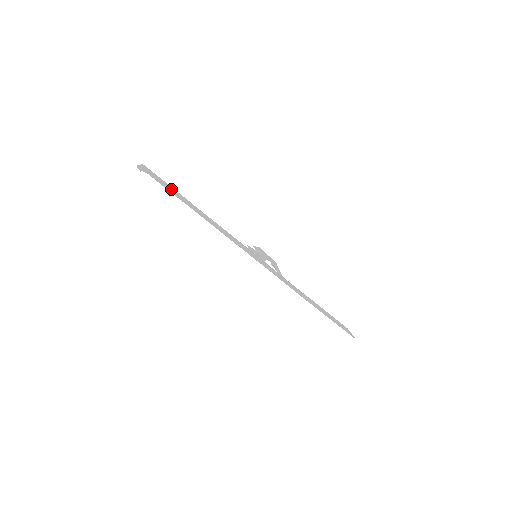
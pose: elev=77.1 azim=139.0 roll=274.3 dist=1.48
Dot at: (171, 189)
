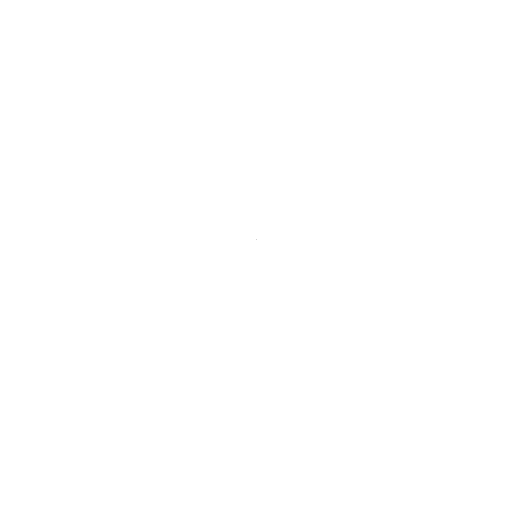
Dot at: occluded
